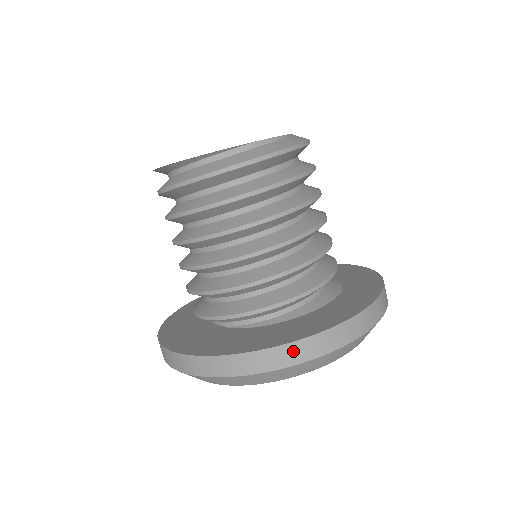
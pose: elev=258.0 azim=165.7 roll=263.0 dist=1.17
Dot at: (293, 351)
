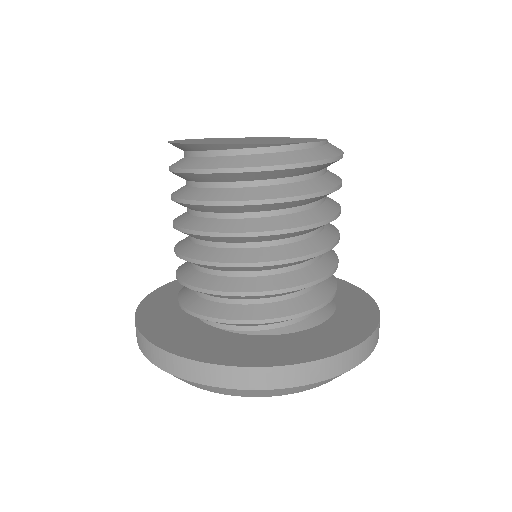
Dot at: (313, 370)
